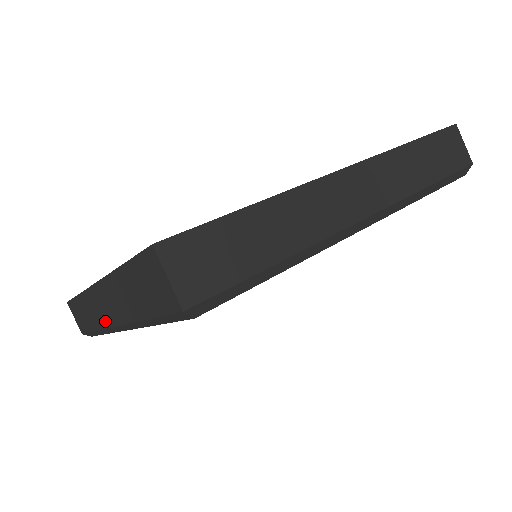
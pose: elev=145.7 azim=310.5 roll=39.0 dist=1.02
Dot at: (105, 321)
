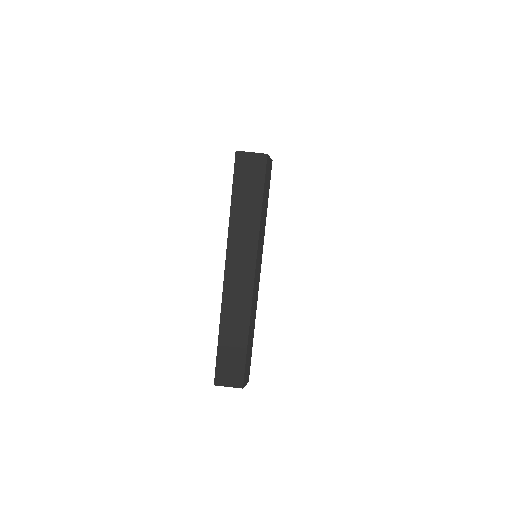
Dot at: (248, 292)
